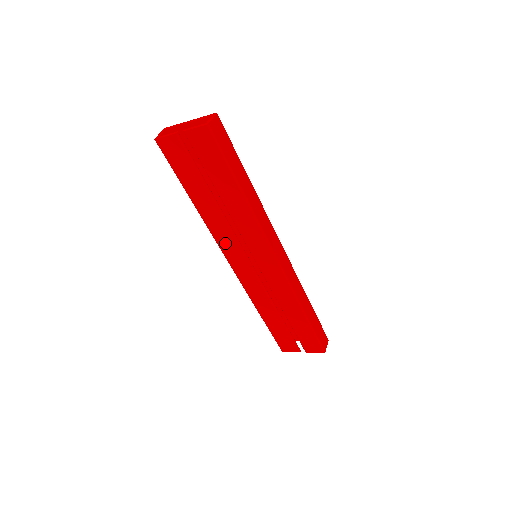
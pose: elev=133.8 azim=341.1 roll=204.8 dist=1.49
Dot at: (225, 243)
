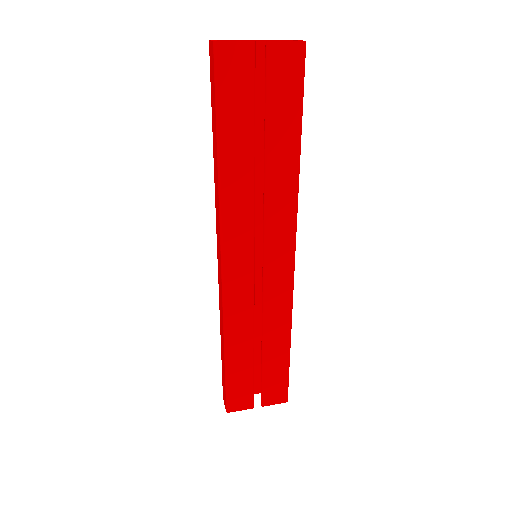
Dot at: (234, 228)
